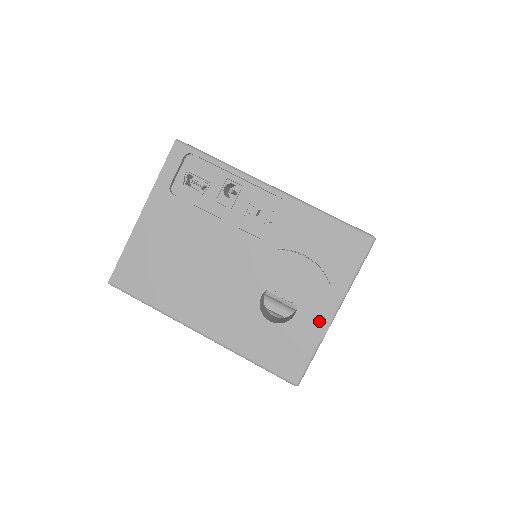
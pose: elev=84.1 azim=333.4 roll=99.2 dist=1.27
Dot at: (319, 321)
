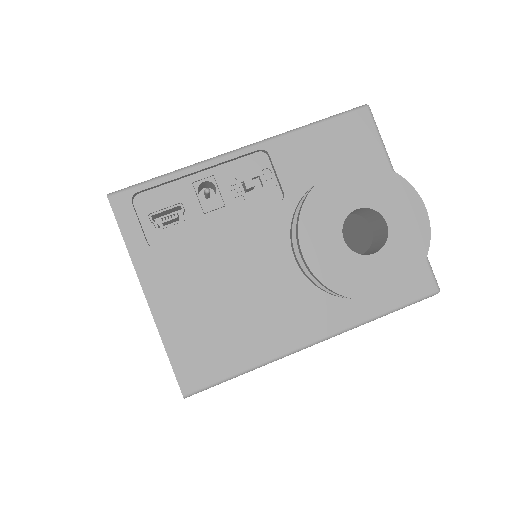
Dot at: (411, 208)
